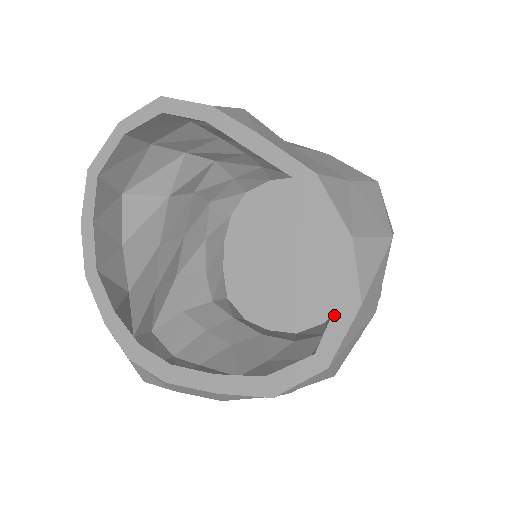
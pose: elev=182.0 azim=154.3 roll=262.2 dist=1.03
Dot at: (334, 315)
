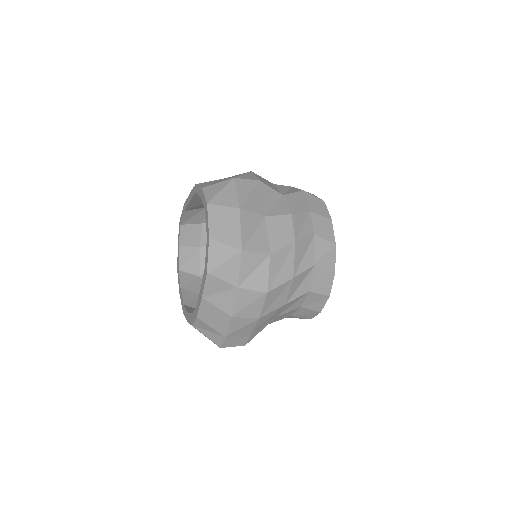
Dot at: (206, 218)
